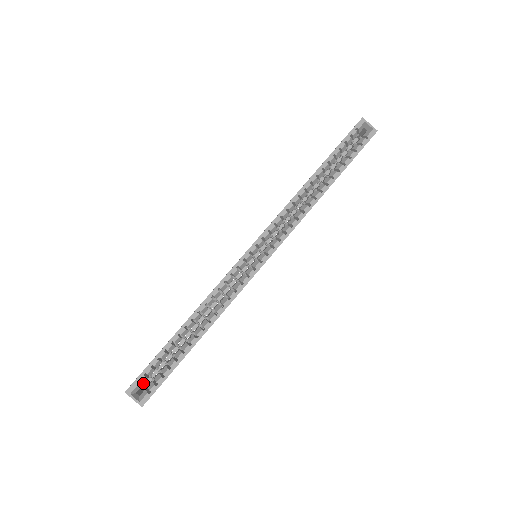
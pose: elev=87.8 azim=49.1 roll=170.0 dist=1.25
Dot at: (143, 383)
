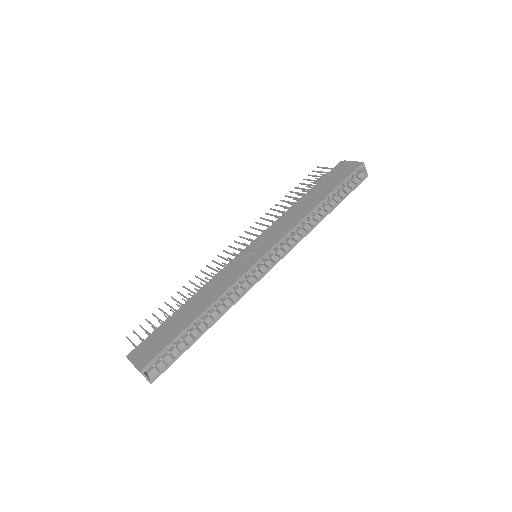
Dot at: (153, 363)
